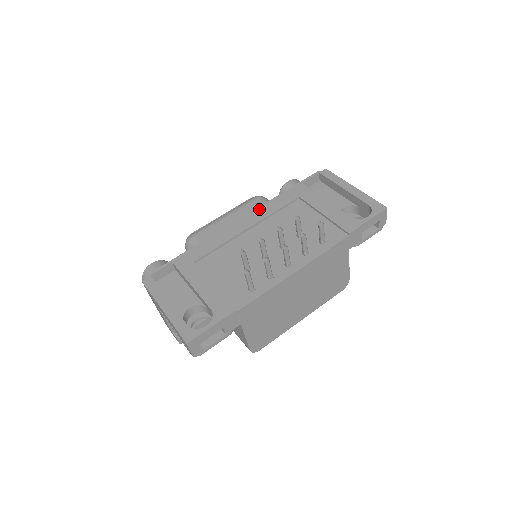
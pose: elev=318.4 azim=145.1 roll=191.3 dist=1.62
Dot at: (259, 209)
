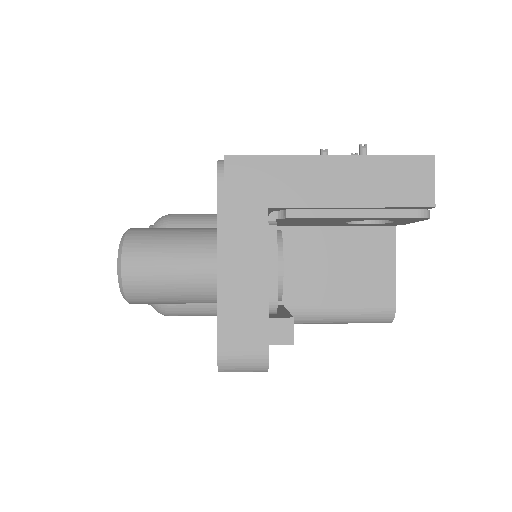
Dot at: occluded
